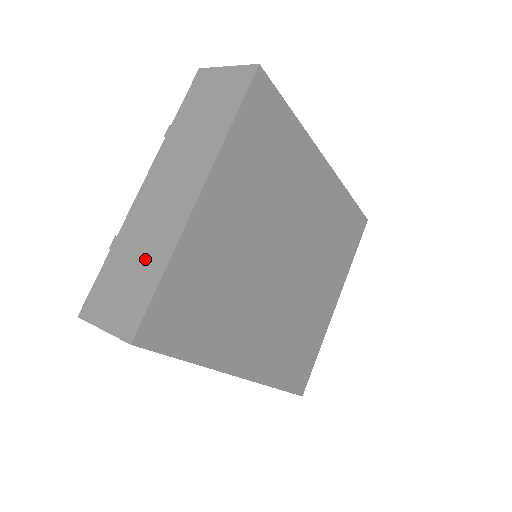
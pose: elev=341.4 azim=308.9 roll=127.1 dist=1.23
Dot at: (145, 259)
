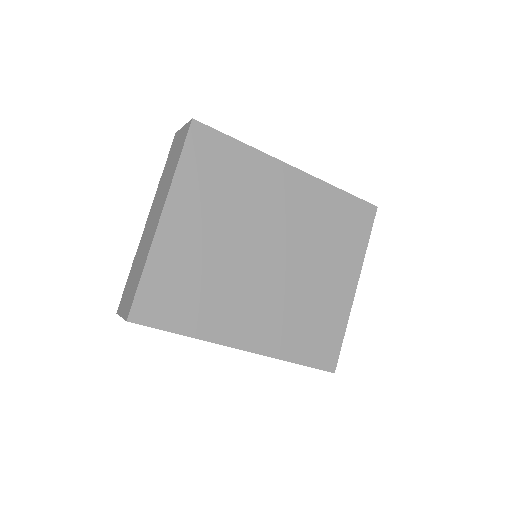
Dot at: (139, 267)
